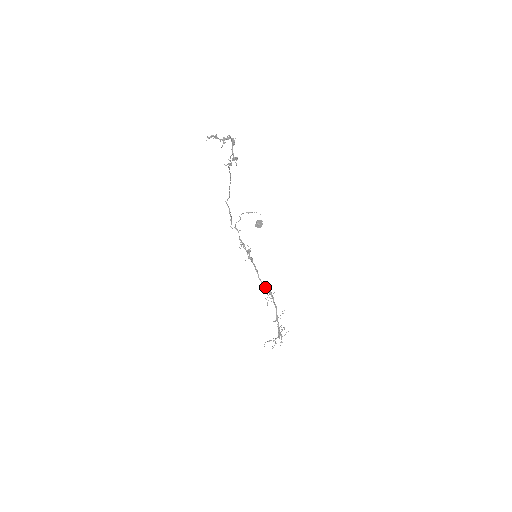
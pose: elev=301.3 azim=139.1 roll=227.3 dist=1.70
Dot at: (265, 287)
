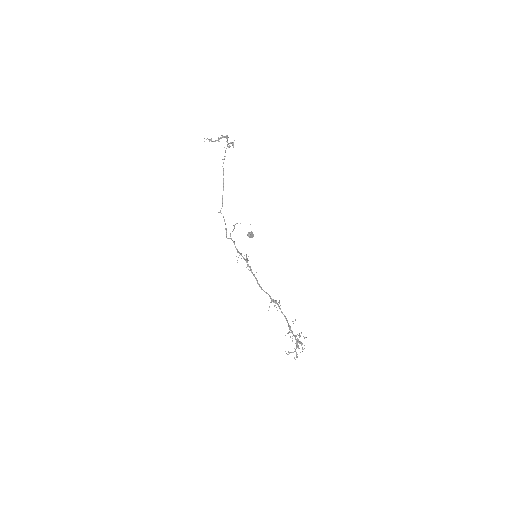
Dot at: (269, 296)
